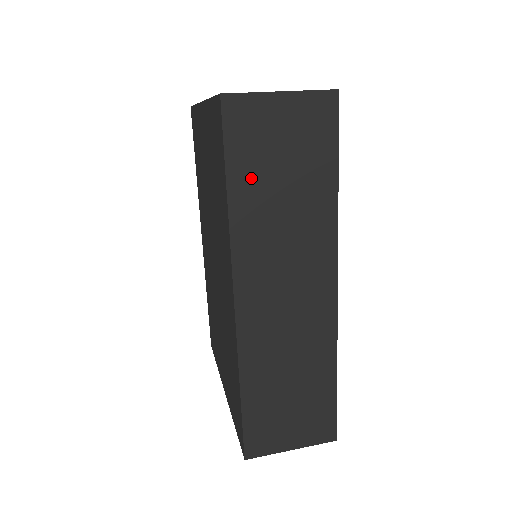
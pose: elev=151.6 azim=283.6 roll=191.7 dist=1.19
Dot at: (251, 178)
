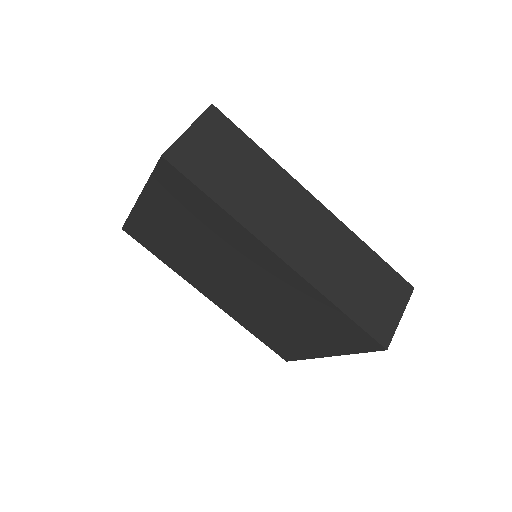
Dot at: (220, 185)
